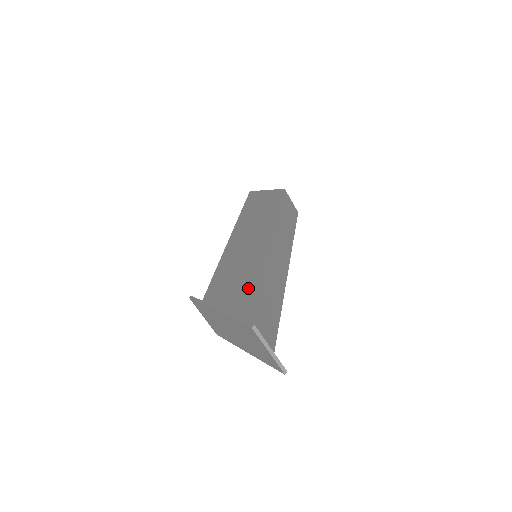
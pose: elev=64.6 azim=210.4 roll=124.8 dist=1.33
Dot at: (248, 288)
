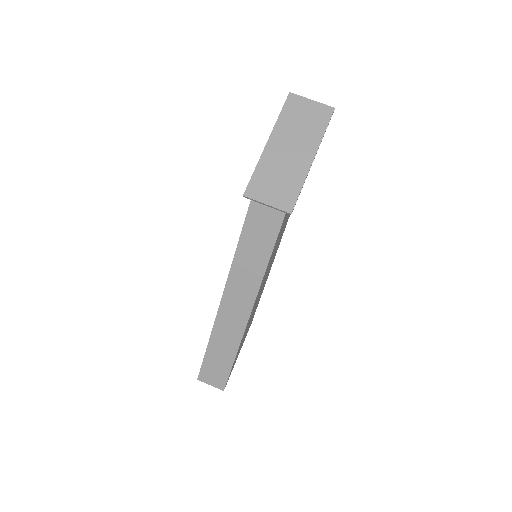
Dot at: occluded
